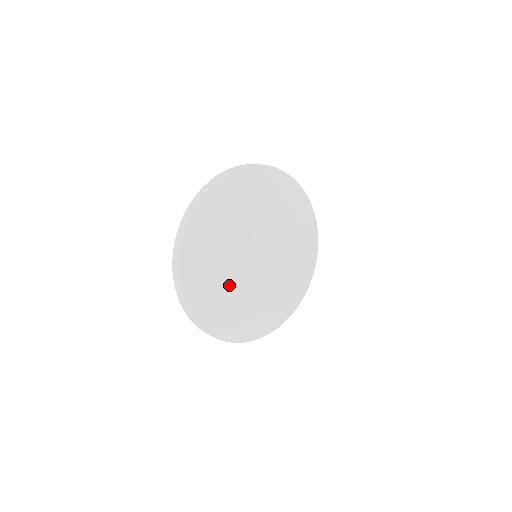
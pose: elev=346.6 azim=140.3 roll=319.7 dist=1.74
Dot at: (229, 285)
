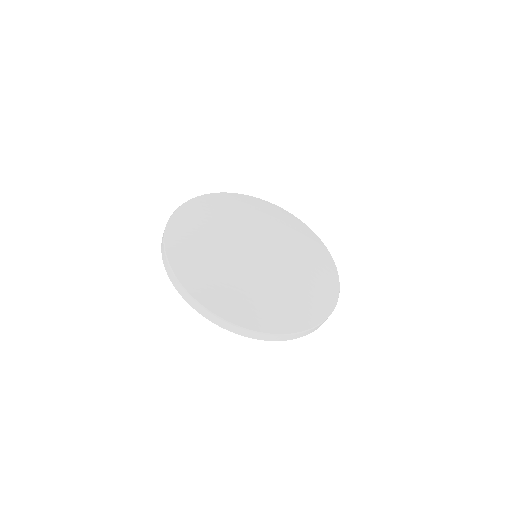
Dot at: (223, 220)
